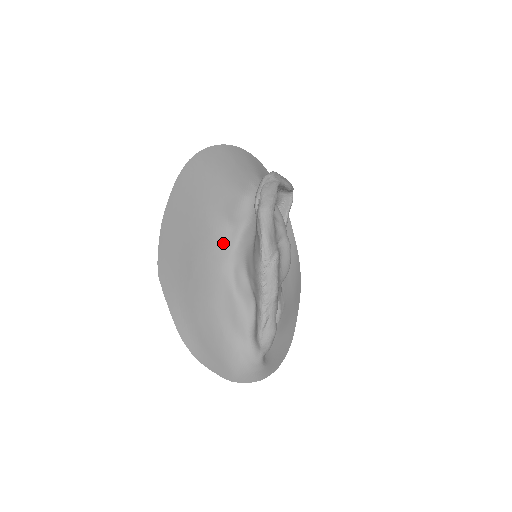
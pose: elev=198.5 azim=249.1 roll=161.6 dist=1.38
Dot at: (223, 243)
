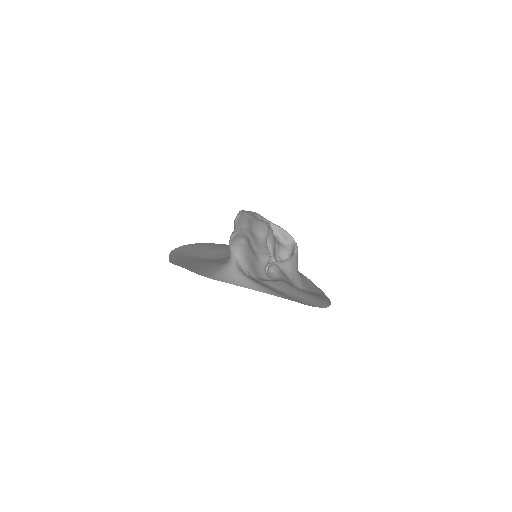
Dot at: occluded
